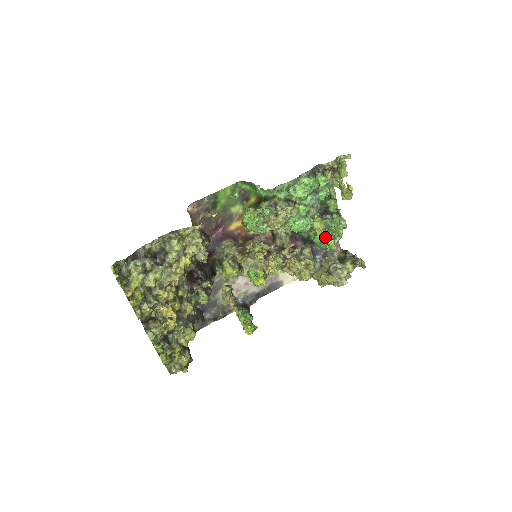
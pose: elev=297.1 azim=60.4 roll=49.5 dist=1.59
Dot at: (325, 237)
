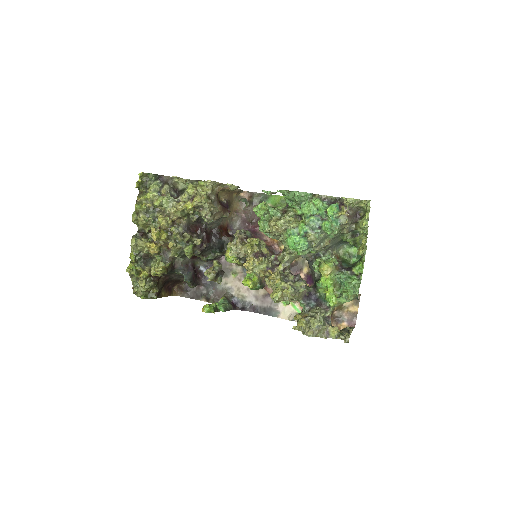
Dot at: (327, 285)
